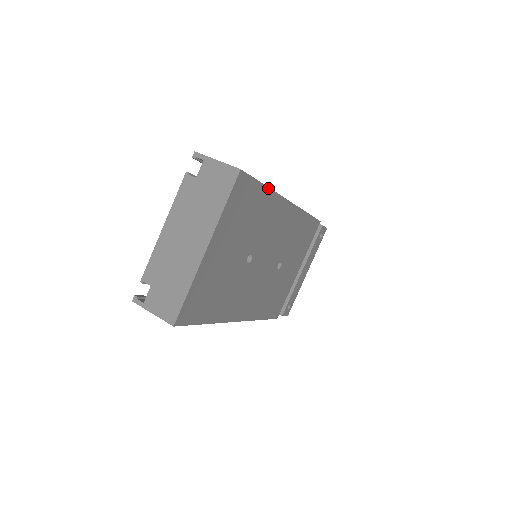
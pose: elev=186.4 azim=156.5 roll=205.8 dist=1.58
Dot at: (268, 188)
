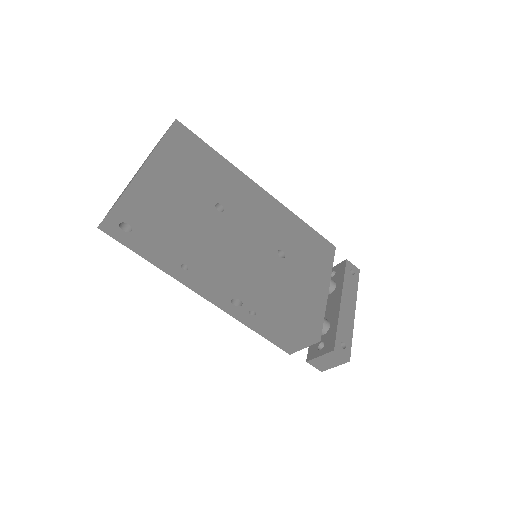
Dot at: (220, 155)
